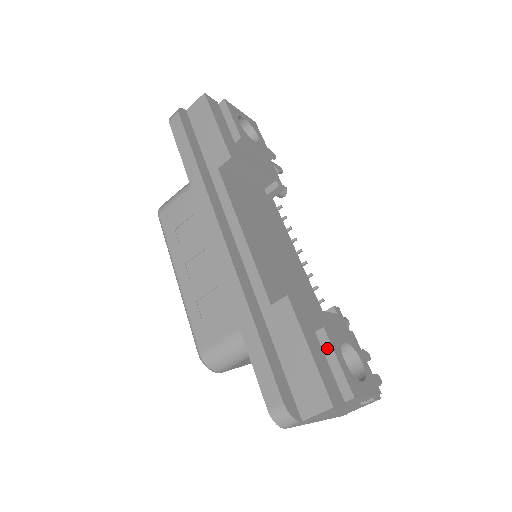
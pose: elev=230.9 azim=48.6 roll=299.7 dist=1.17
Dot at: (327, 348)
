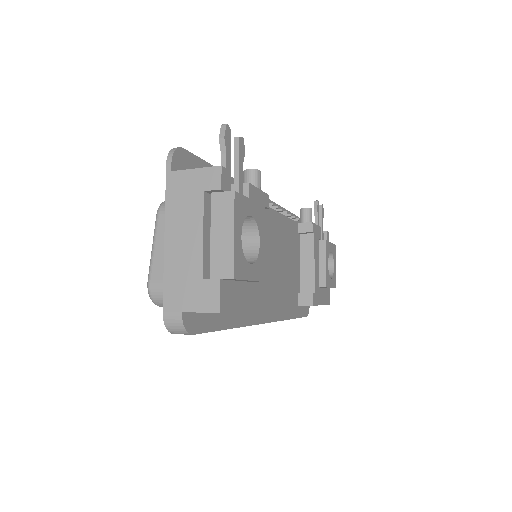
Dot at: occluded
